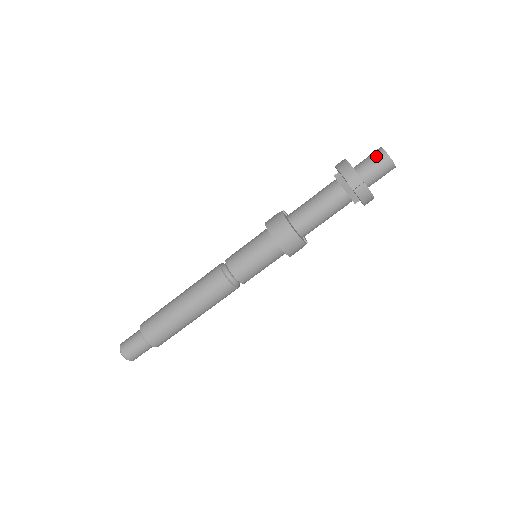
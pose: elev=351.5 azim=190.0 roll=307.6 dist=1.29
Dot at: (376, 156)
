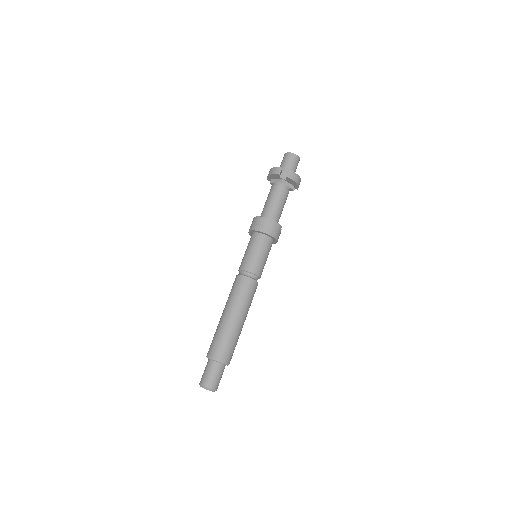
Dot at: (285, 157)
